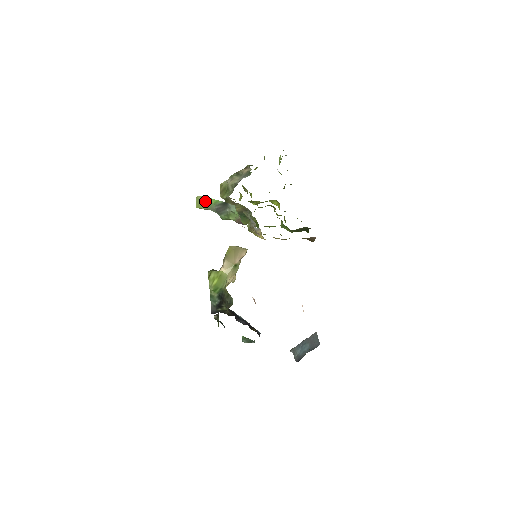
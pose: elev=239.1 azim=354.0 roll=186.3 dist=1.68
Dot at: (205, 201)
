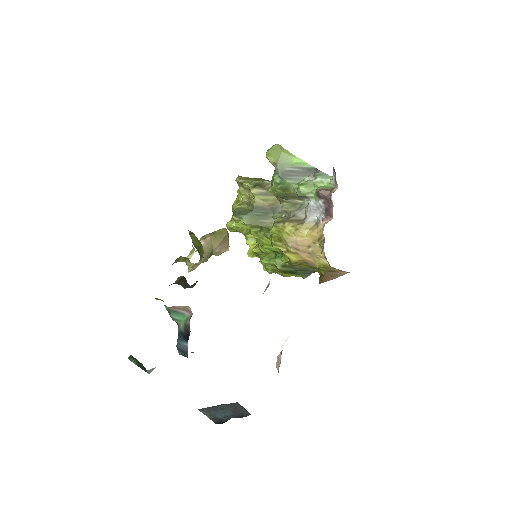
Dot at: (284, 154)
